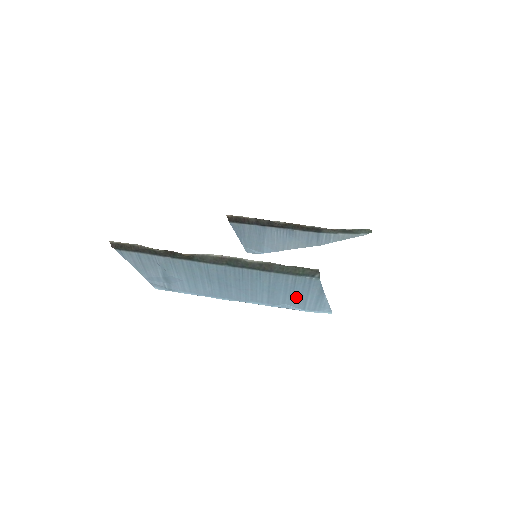
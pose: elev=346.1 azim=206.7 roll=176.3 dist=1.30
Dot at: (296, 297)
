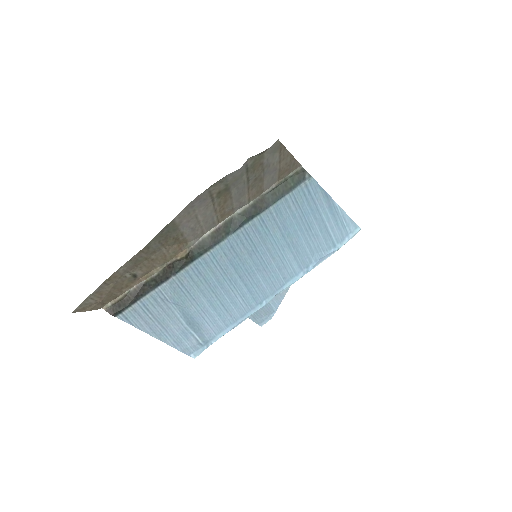
Dot at: (315, 231)
